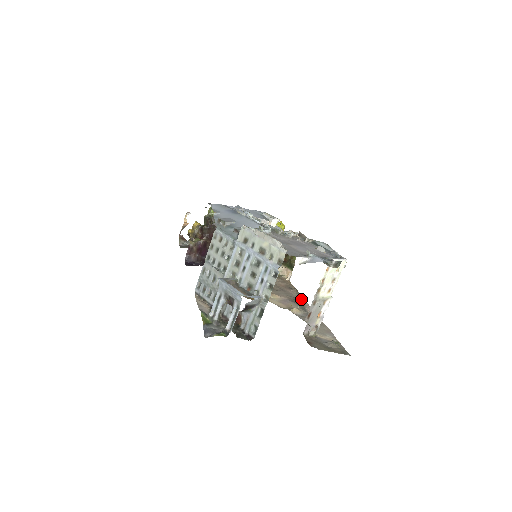
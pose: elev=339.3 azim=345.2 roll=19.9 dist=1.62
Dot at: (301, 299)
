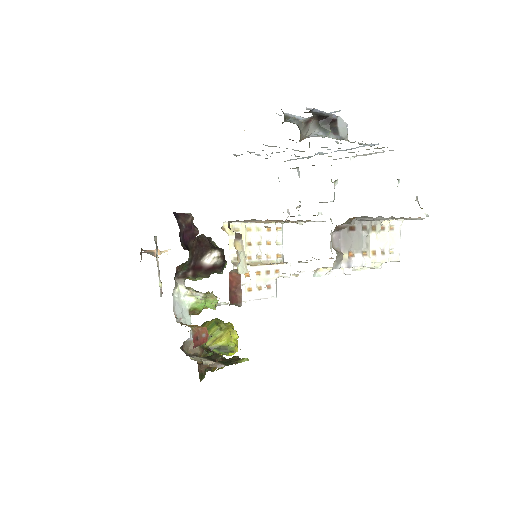
Dot at: occluded
